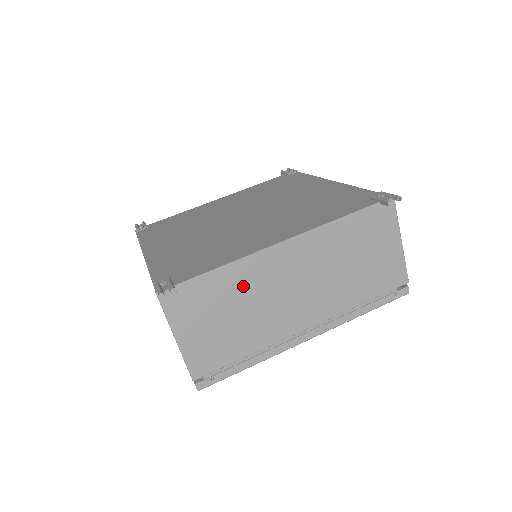
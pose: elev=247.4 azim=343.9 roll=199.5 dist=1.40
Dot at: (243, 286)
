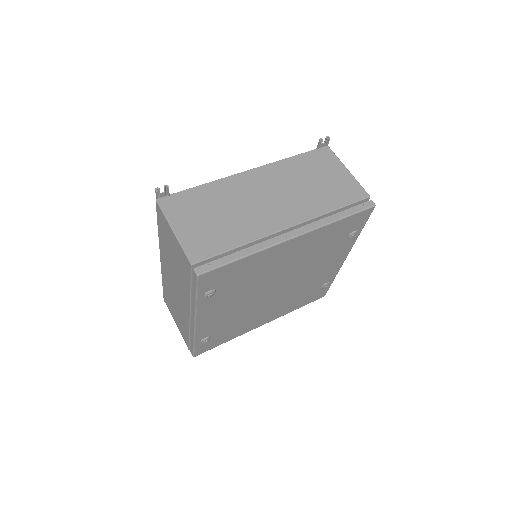
Dot at: (224, 196)
